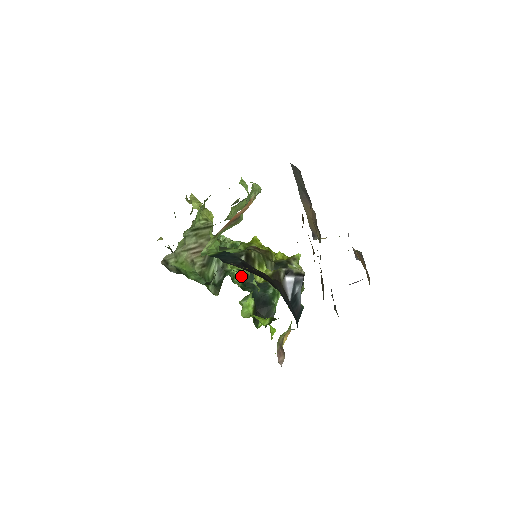
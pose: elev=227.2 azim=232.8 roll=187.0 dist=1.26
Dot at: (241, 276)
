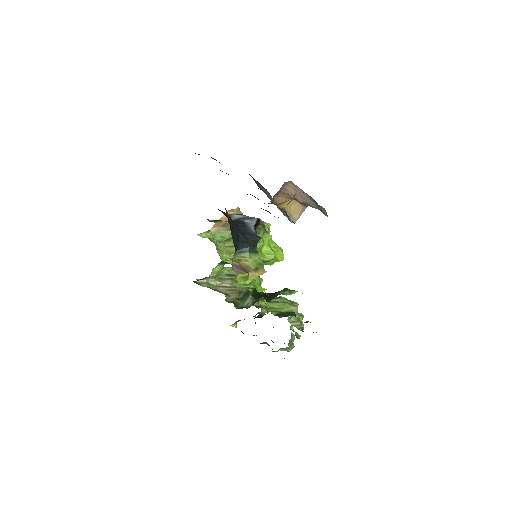
Dot at: (280, 312)
